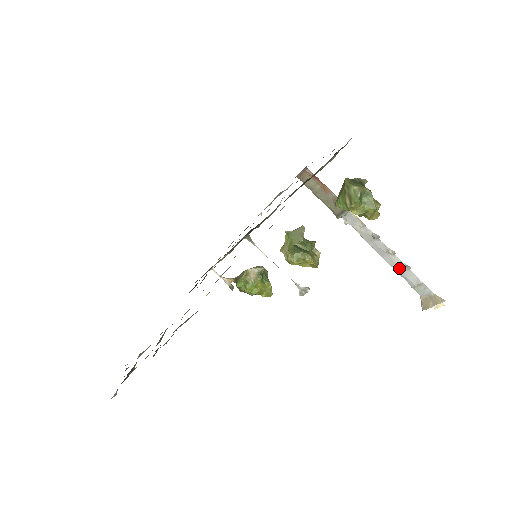
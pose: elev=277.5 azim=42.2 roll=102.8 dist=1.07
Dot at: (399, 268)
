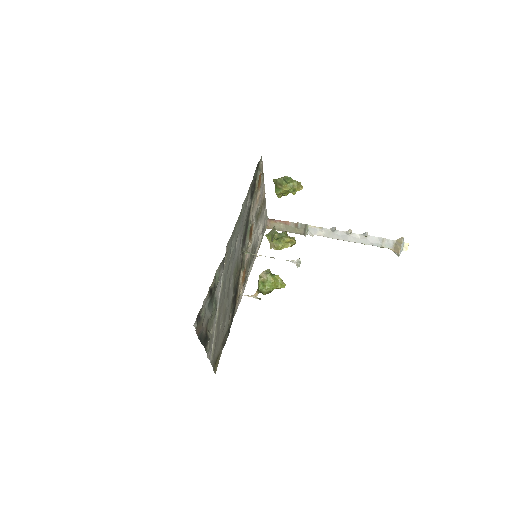
Dot at: (363, 240)
